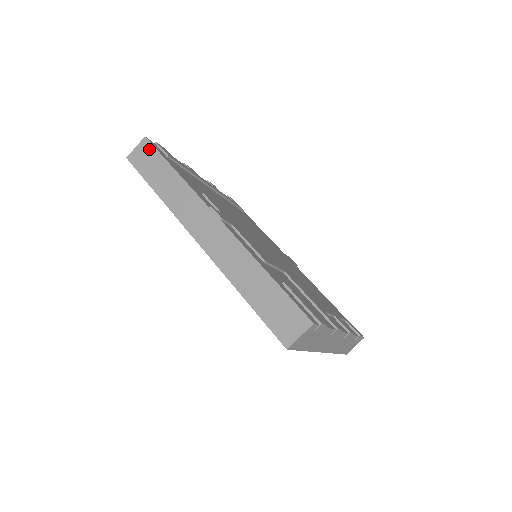
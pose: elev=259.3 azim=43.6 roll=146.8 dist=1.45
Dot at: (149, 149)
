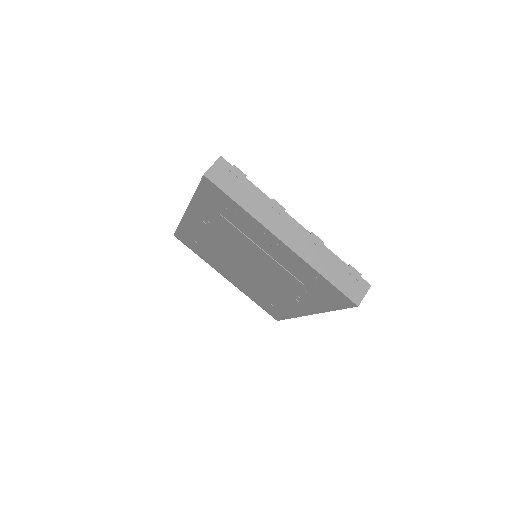
Dot at: occluded
